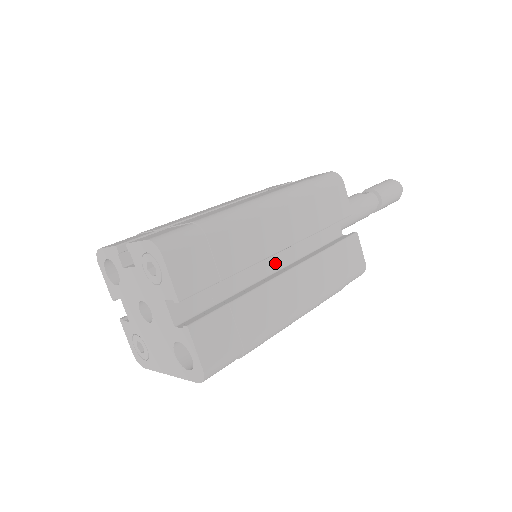
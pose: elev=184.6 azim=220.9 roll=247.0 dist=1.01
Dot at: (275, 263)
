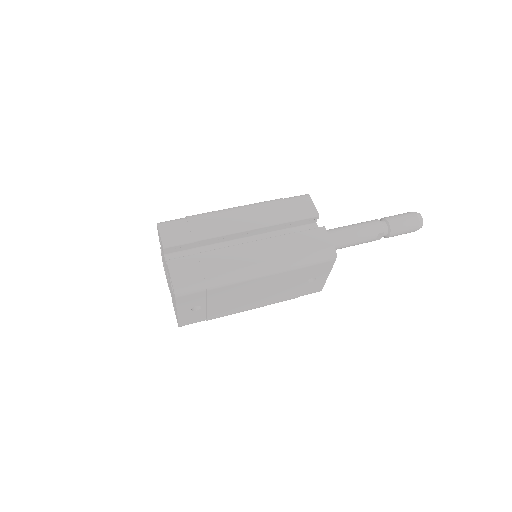
Dot at: occluded
